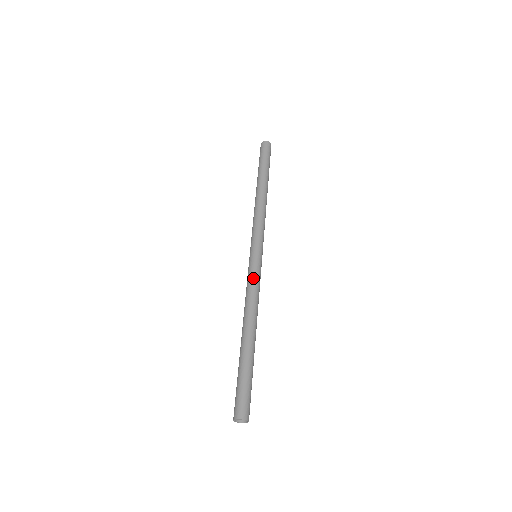
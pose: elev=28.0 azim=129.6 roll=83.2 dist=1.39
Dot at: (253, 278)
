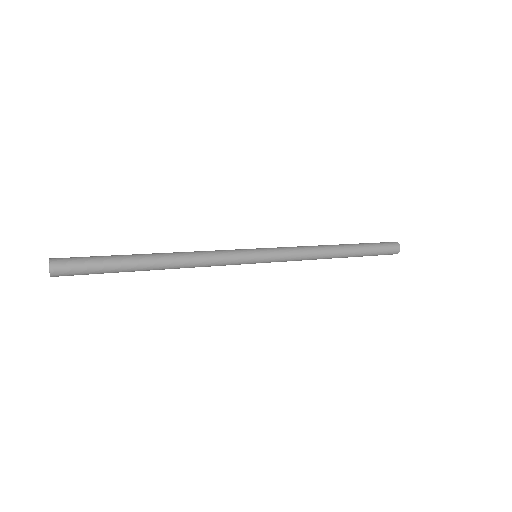
Dot at: occluded
